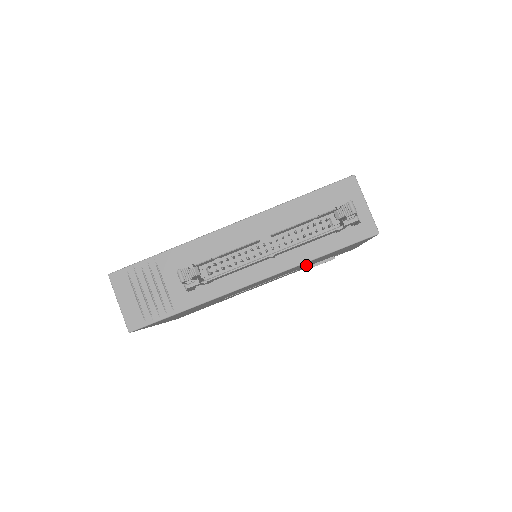
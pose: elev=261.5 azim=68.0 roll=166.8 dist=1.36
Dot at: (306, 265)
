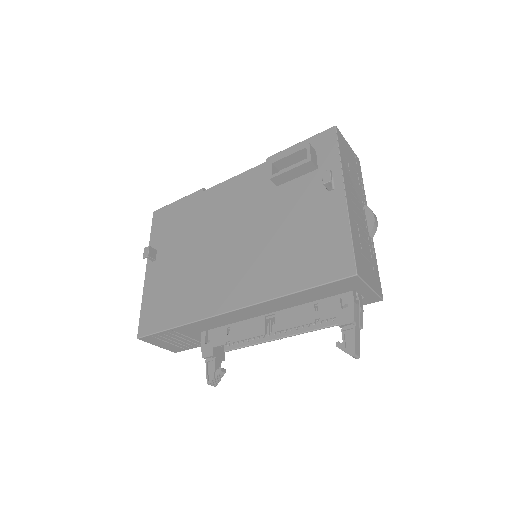
Dot at: occluded
